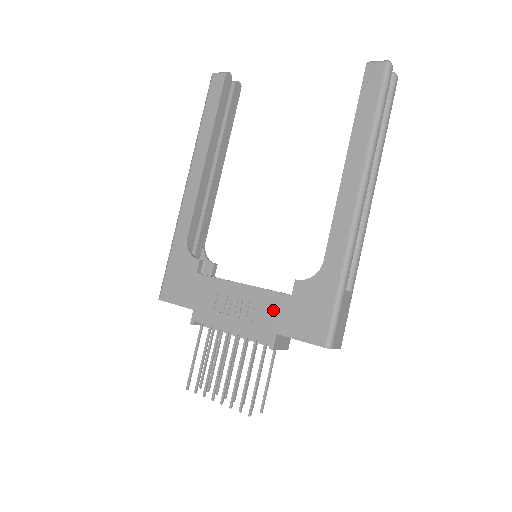
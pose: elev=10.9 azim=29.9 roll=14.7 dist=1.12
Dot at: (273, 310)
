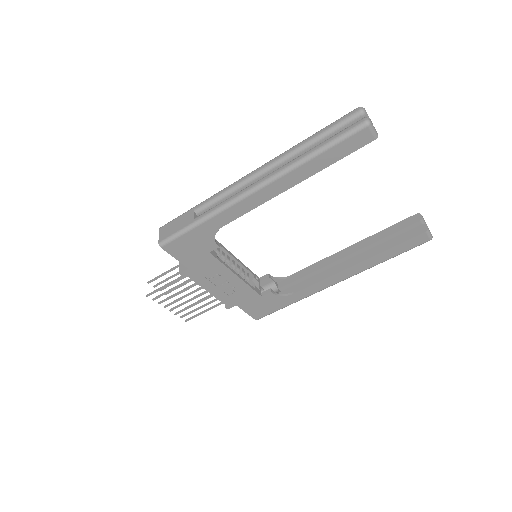
Dot at: (245, 297)
